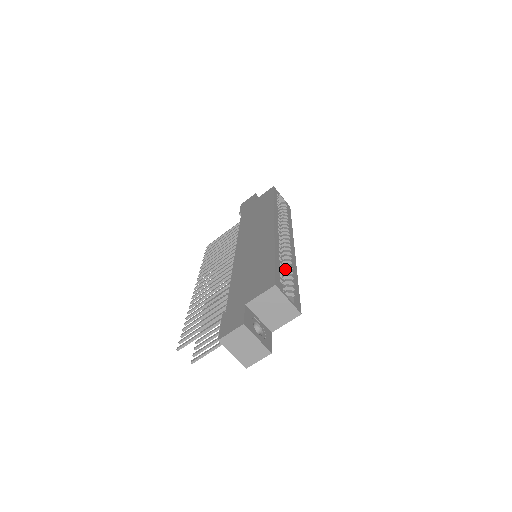
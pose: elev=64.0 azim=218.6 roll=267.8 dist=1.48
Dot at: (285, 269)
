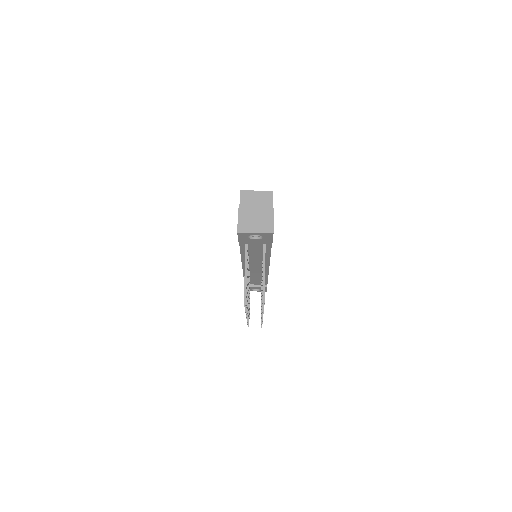
Dot at: occluded
